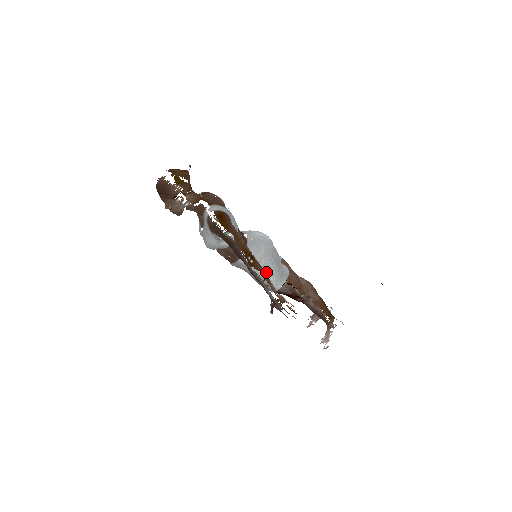
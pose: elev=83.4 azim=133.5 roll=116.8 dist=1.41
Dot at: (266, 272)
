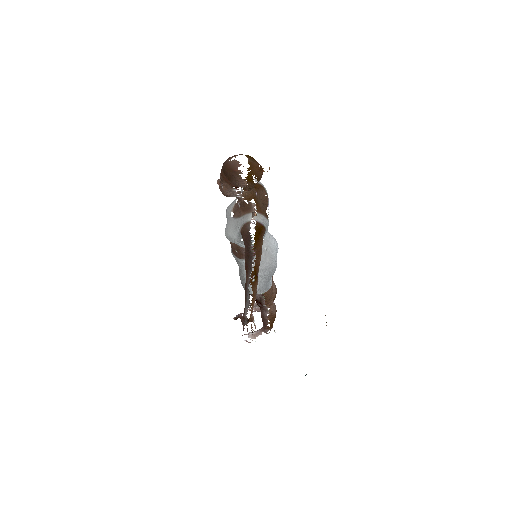
Dot at: occluded
